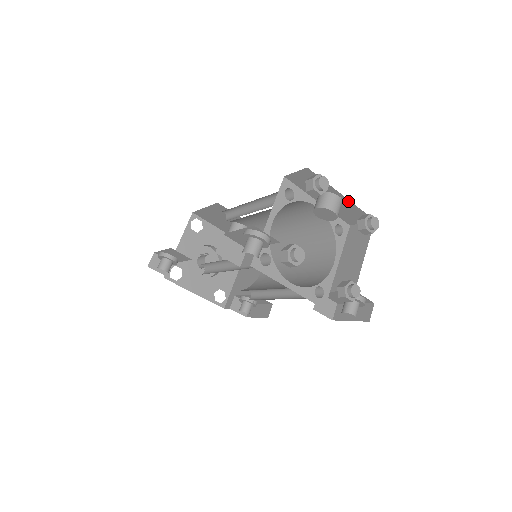
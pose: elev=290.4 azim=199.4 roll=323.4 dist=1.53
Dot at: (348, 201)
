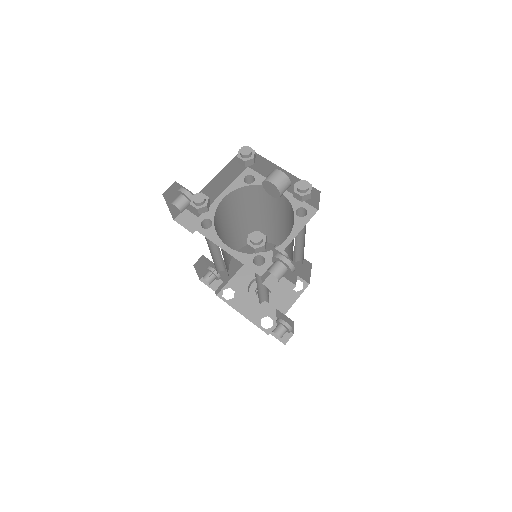
Dot at: (290, 174)
